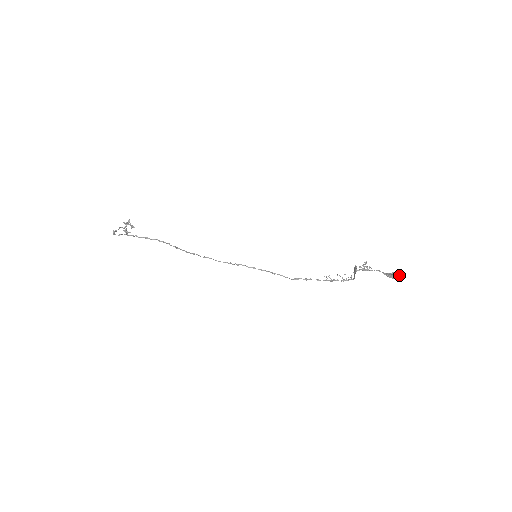
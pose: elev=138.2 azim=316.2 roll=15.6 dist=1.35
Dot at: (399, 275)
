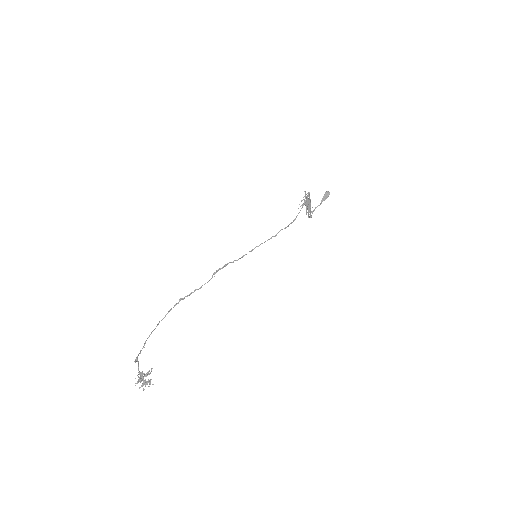
Dot at: (326, 192)
